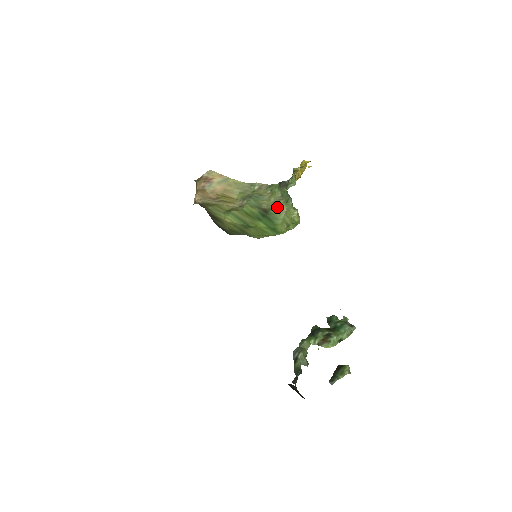
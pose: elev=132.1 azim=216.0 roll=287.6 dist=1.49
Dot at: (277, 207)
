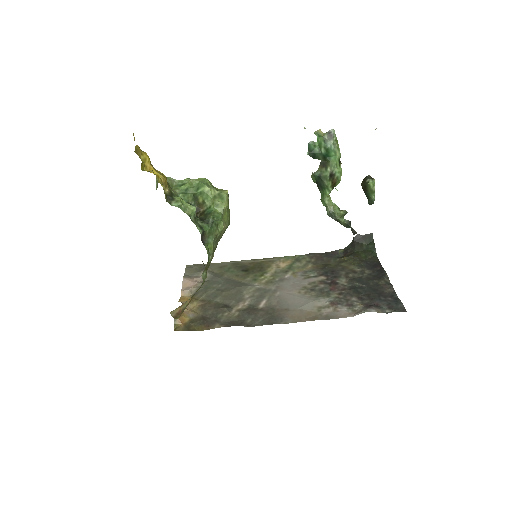
Dot at: (220, 237)
